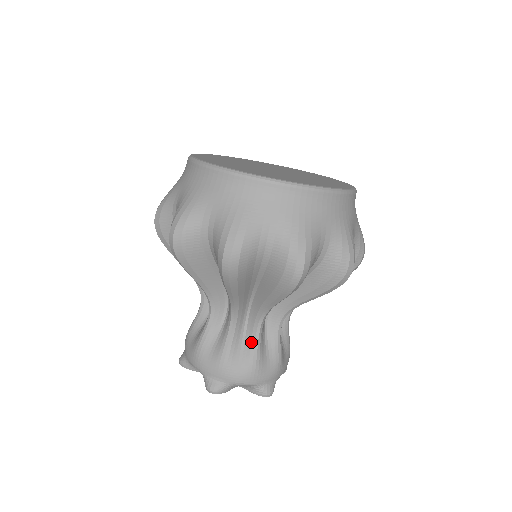
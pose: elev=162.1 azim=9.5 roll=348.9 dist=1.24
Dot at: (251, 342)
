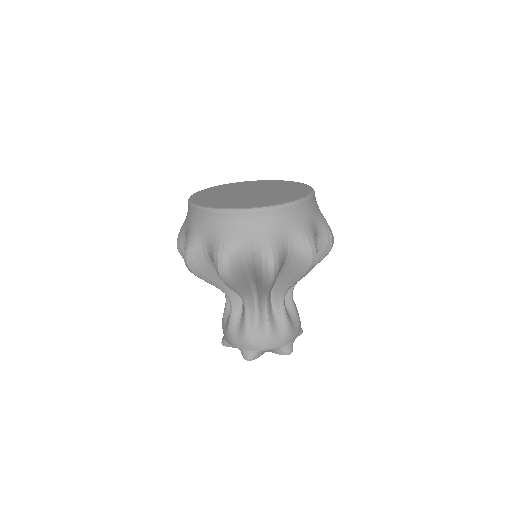
Dot at: (292, 307)
